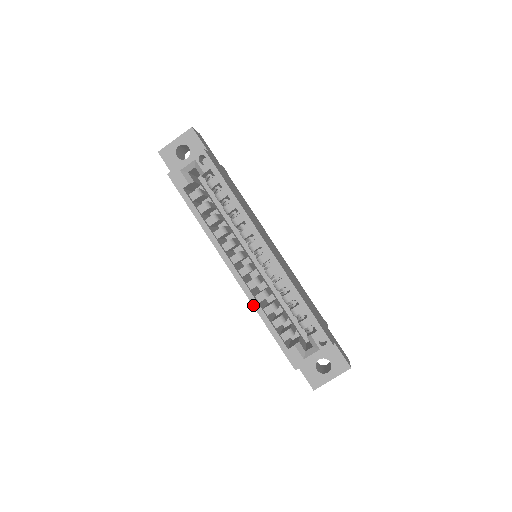
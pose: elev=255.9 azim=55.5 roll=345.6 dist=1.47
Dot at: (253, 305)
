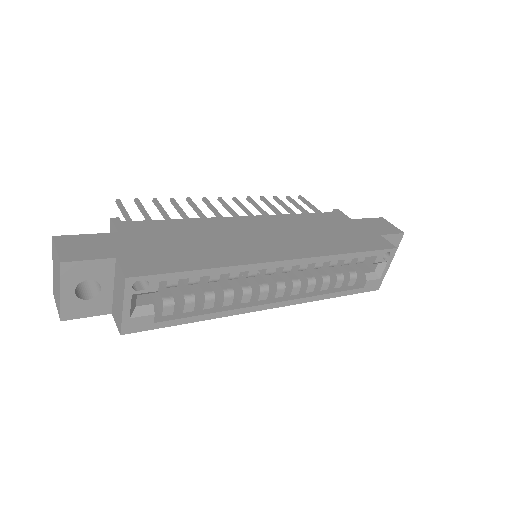
Dot at: occluded
